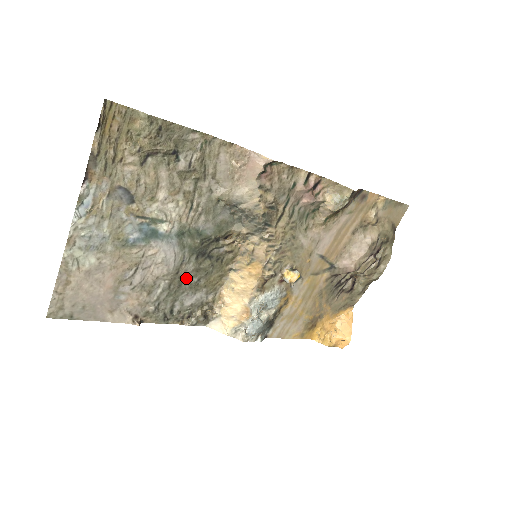
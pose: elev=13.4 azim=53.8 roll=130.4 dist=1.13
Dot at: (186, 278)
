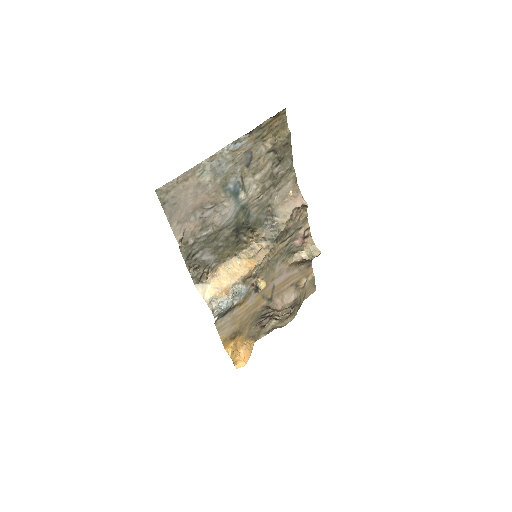
Dot at: (219, 238)
